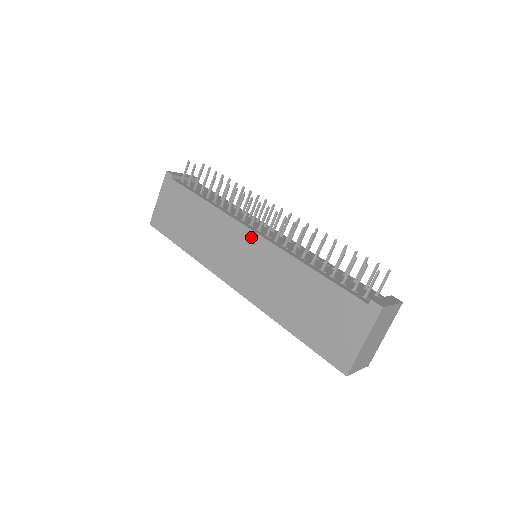
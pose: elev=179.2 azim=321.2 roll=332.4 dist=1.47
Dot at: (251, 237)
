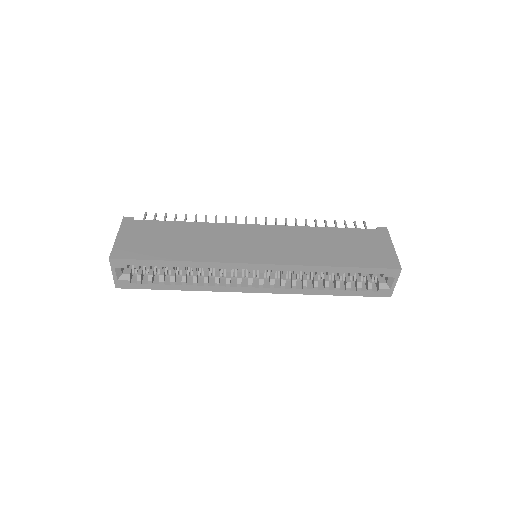
Dot at: (258, 228)
